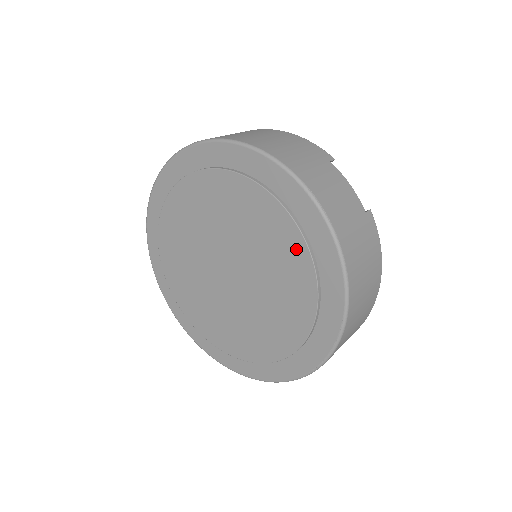
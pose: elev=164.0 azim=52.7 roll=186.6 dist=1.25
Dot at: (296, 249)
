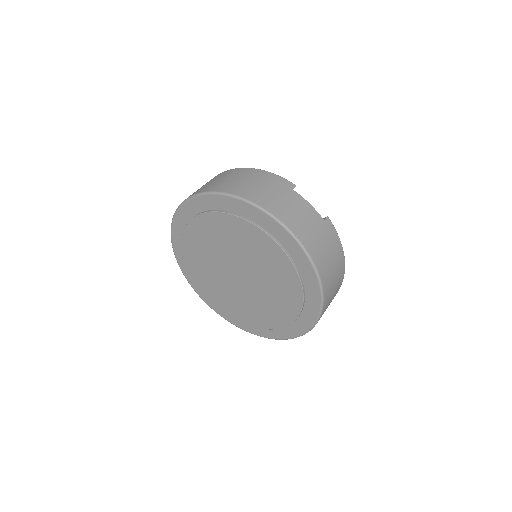
Dot at: (281, 259)
